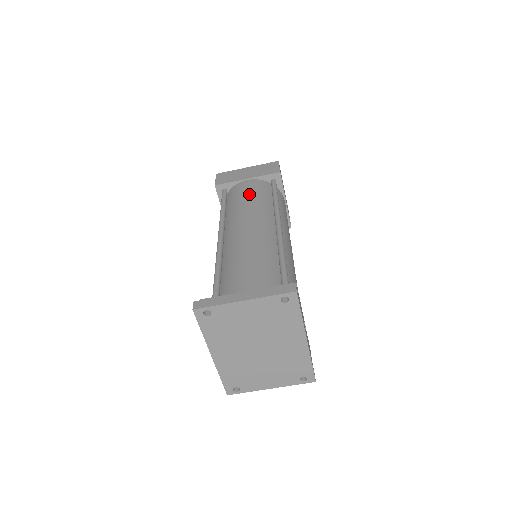
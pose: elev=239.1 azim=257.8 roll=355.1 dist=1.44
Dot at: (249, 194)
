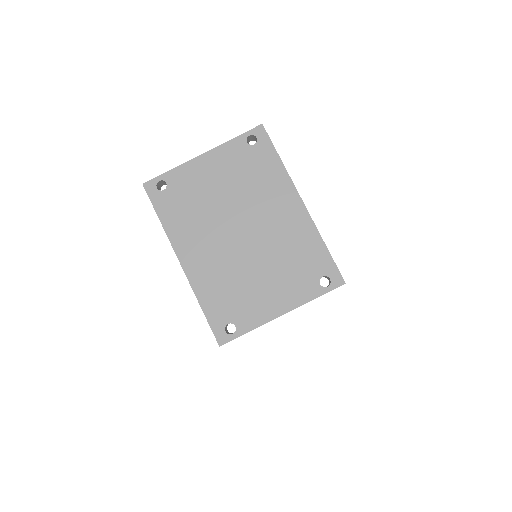
Dot at: occluded
